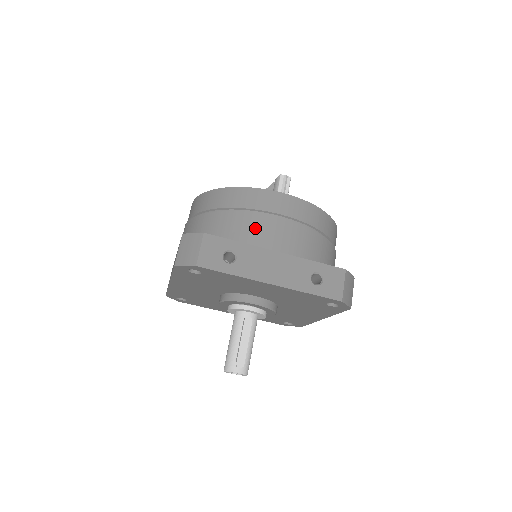
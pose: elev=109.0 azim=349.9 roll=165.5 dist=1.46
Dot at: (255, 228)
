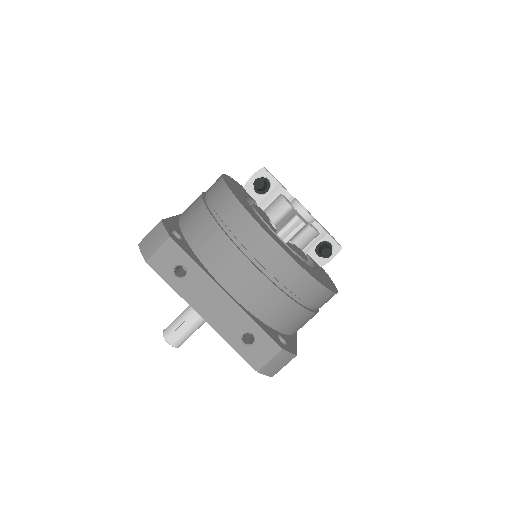
Dot at: (224, 258)
